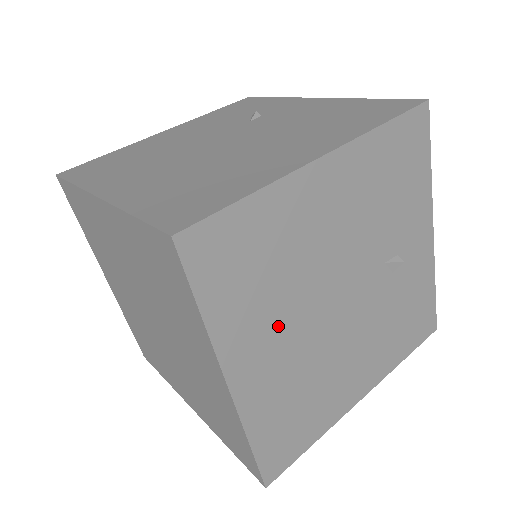
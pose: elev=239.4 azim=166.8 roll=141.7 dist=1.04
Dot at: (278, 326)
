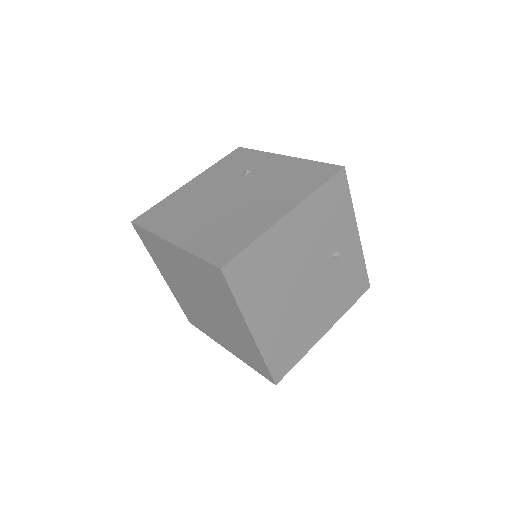
Dot at: (273, 301)
